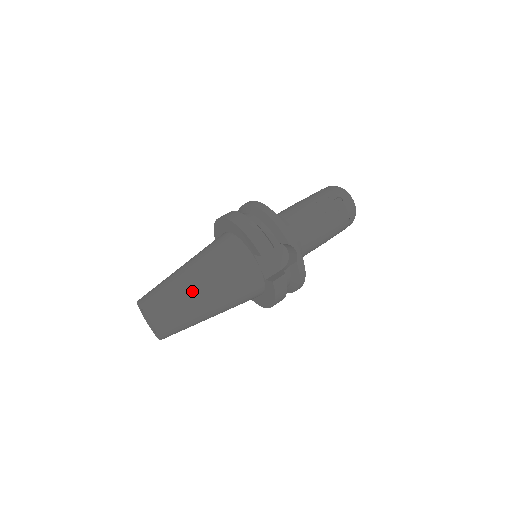
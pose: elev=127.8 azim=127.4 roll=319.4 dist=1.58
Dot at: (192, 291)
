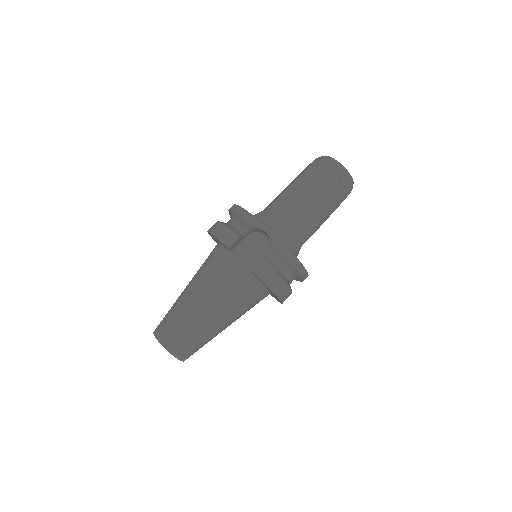
Dot at: (186, 305)
